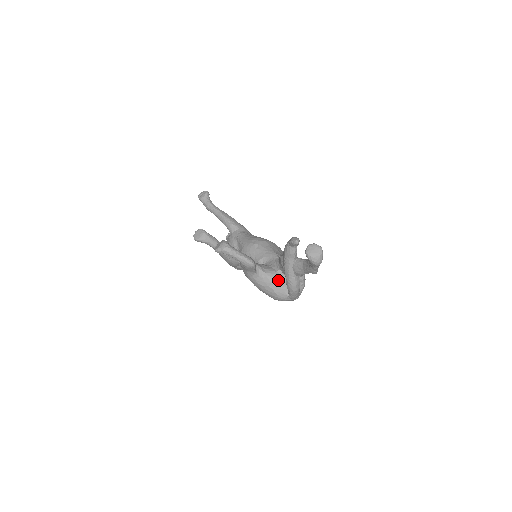
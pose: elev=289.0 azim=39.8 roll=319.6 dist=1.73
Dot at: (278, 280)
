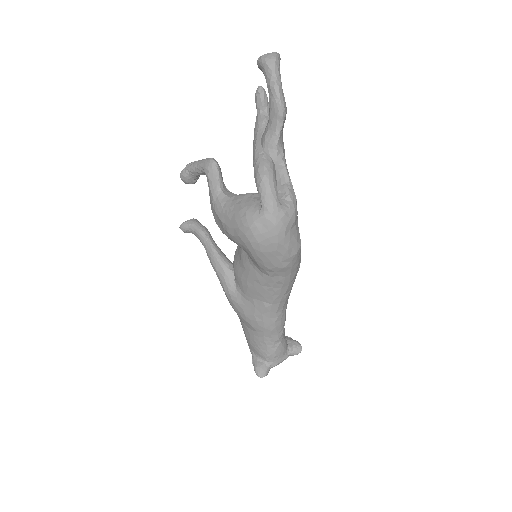
Dot at: (251, 195)
